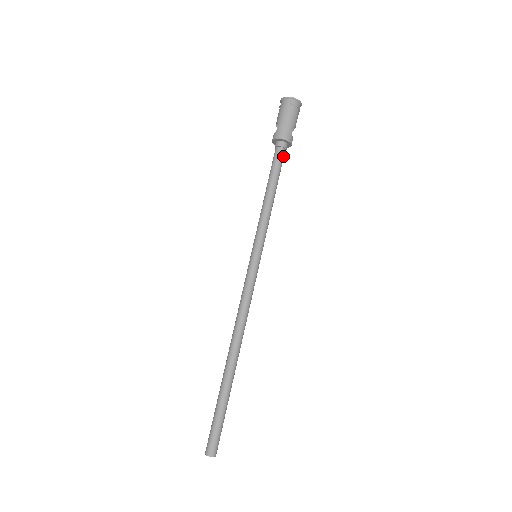
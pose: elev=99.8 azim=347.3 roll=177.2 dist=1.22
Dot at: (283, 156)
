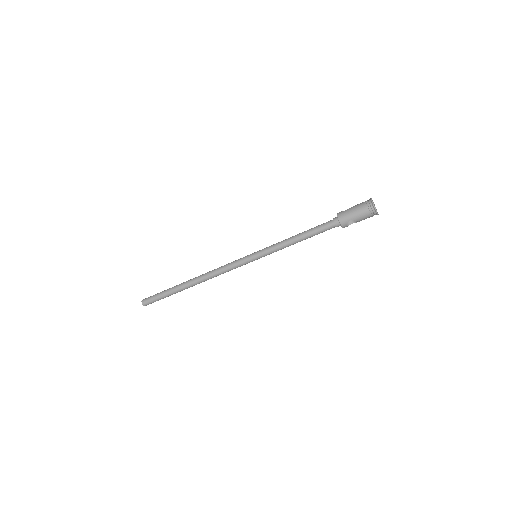
Dot at: (330, 228)
